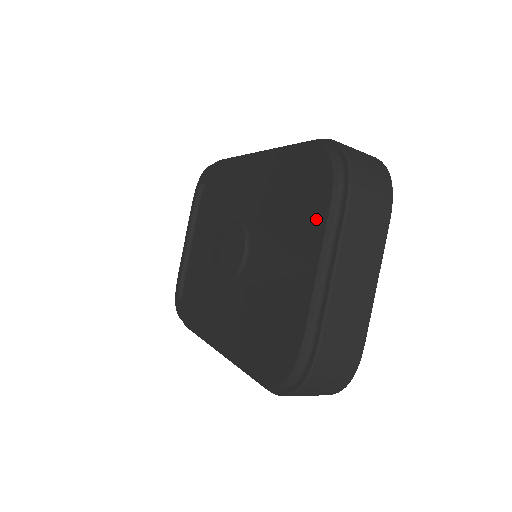
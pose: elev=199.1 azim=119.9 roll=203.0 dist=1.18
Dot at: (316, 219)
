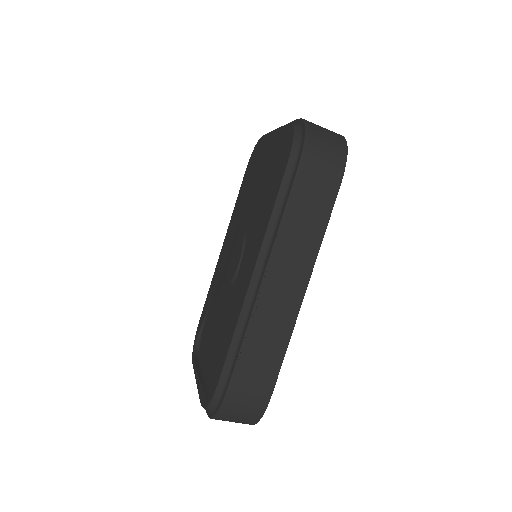
Dot at: (262, 145)
